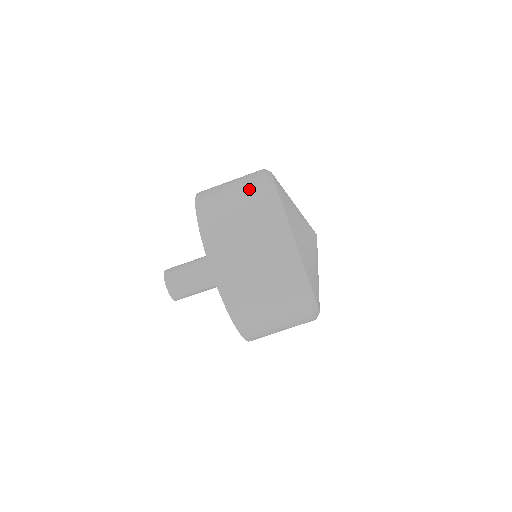
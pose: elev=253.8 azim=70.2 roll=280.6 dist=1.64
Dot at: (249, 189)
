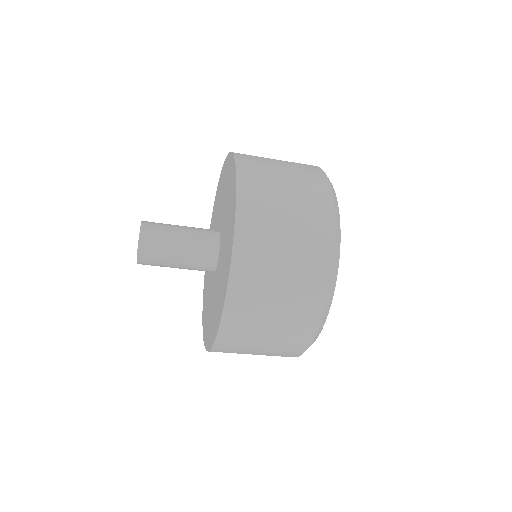
Dot at: (306, 176)
